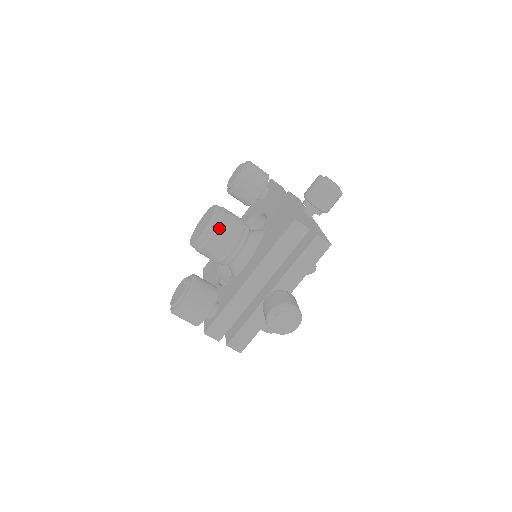
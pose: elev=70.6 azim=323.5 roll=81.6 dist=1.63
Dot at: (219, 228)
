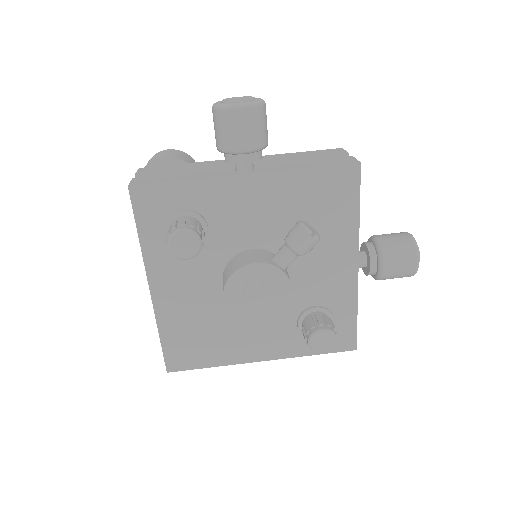
Dot at: occluded
